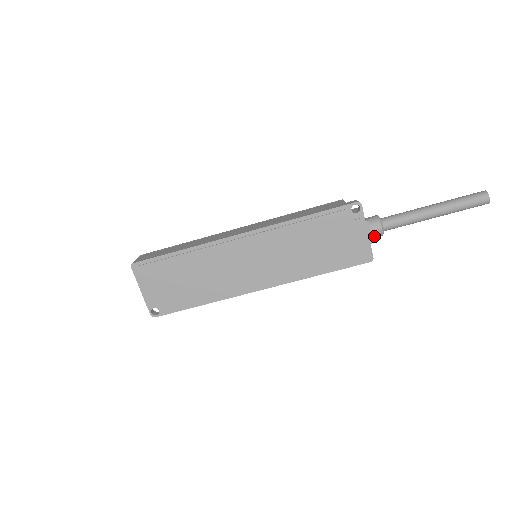
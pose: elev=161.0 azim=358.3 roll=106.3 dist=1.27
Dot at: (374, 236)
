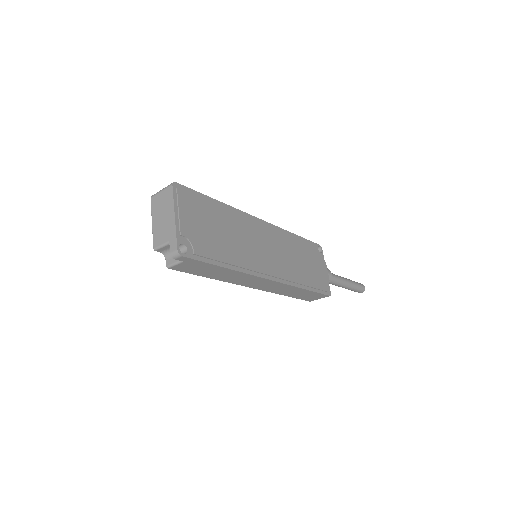
Dot at: occluded
